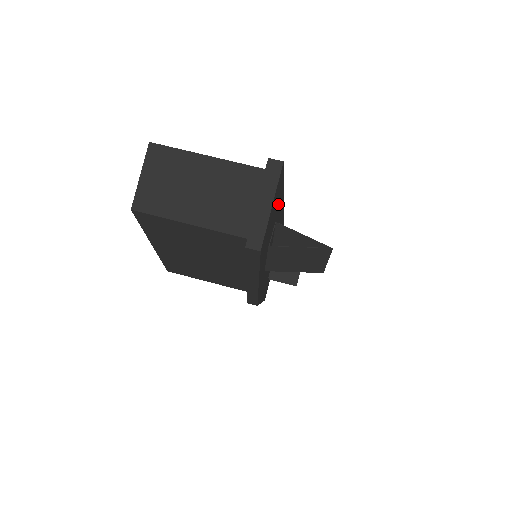
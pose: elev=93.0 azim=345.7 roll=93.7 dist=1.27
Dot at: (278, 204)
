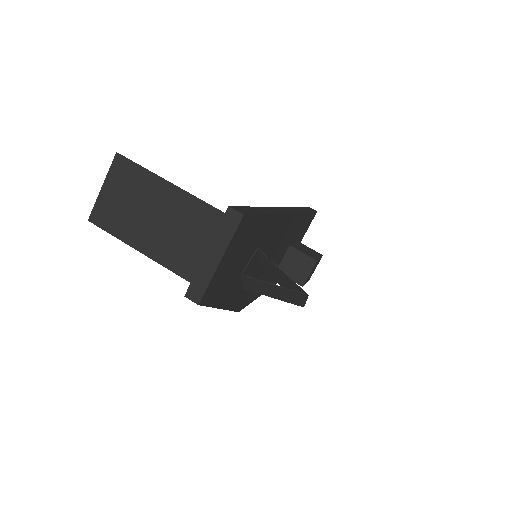
Dot at: (259, 234)
